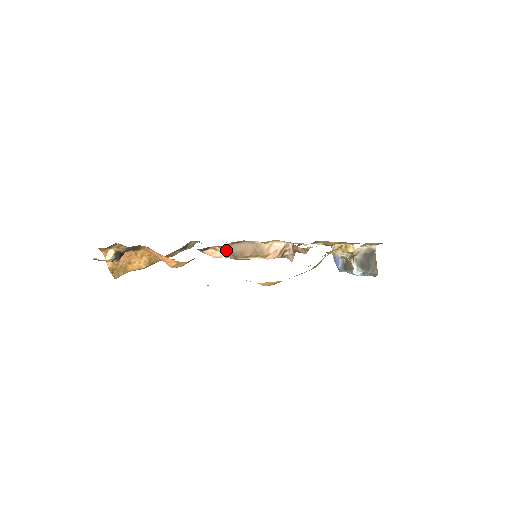
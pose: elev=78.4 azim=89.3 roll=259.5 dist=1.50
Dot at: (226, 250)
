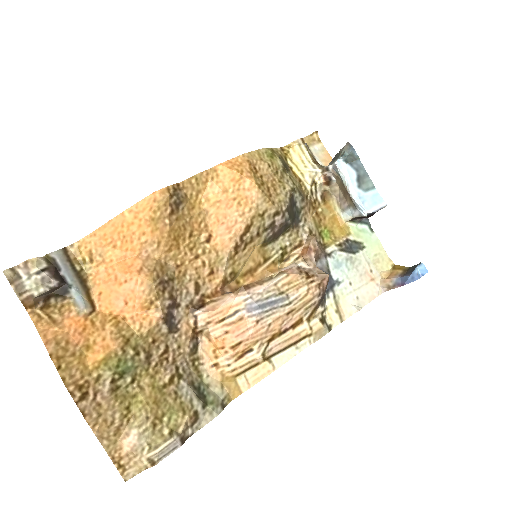
Dot at: (228, 294)
